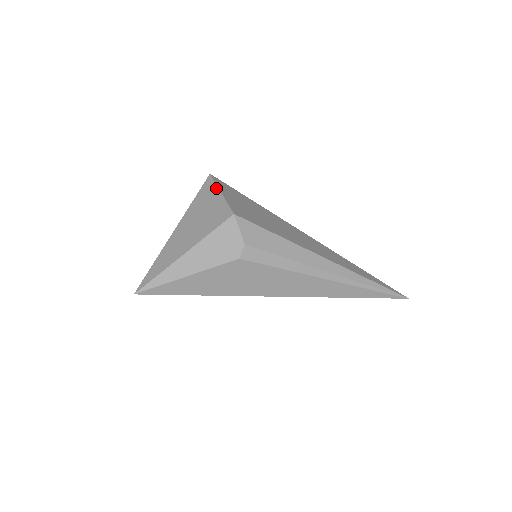
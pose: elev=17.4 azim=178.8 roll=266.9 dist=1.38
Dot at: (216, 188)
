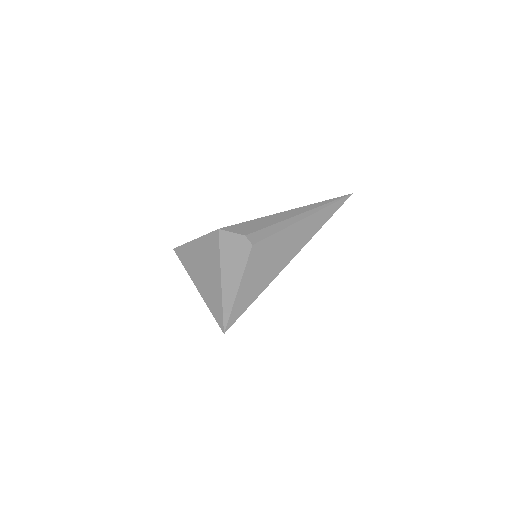
Dot at: (188, 244)
